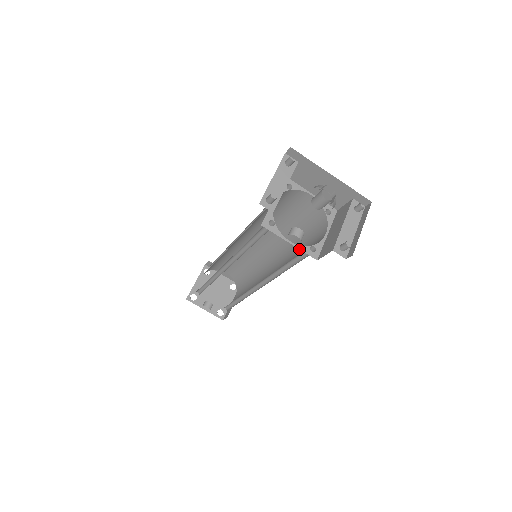
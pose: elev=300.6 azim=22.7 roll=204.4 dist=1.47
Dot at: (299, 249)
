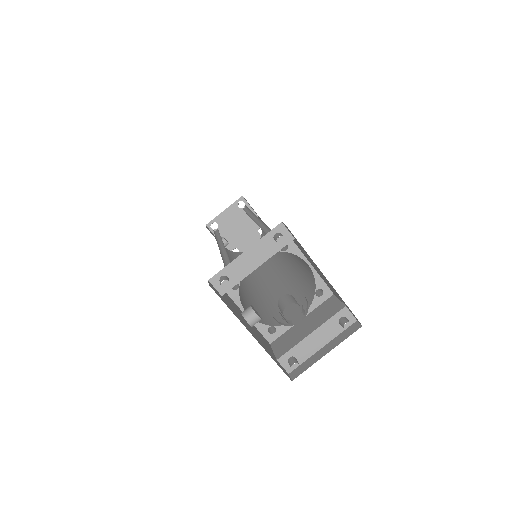
Dot at: (288, 290)
